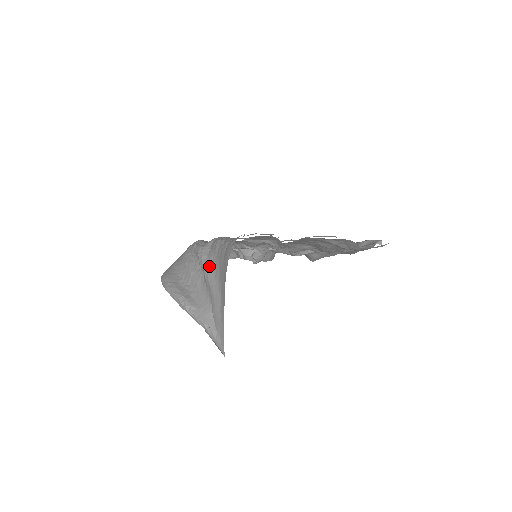
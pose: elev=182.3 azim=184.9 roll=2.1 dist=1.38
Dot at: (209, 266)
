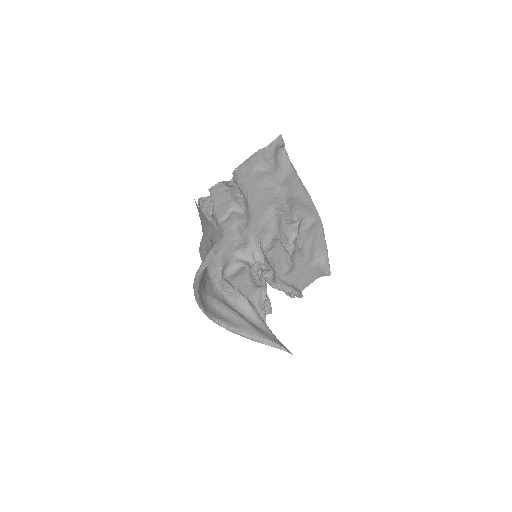
Dot at: (202, 237)
